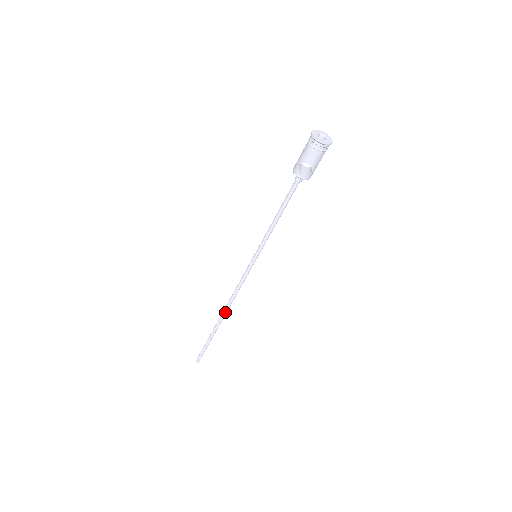
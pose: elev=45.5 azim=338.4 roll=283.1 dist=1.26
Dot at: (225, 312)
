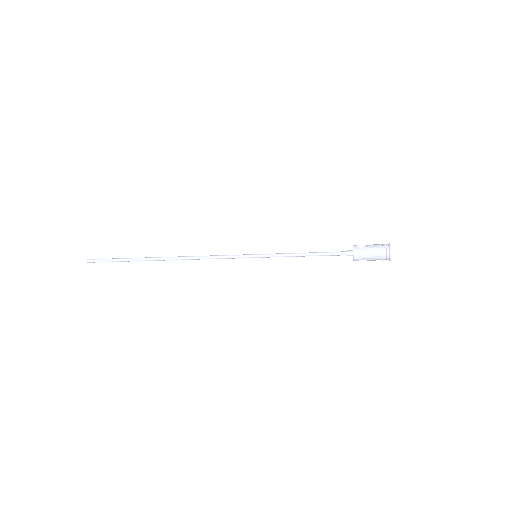
Dot at: occluded
